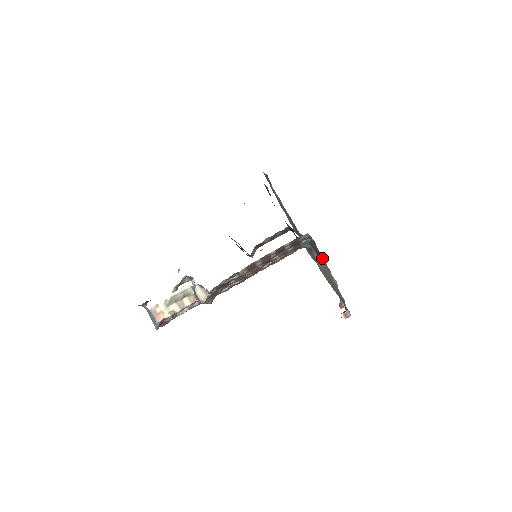
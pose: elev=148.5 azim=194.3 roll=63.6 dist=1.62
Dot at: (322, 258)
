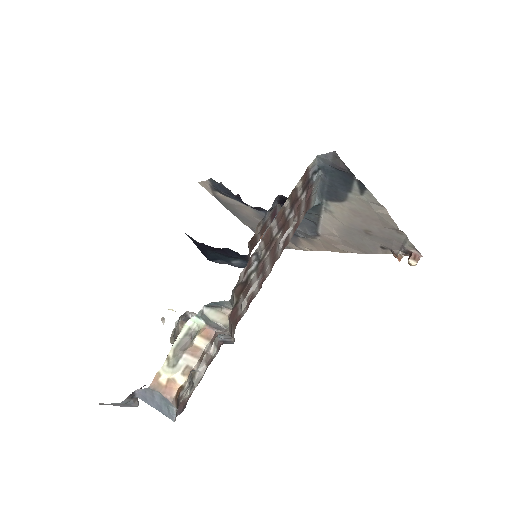
Dot at: (351, 182)
